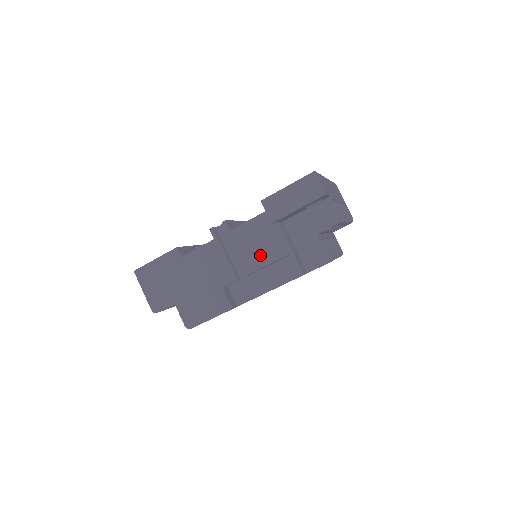
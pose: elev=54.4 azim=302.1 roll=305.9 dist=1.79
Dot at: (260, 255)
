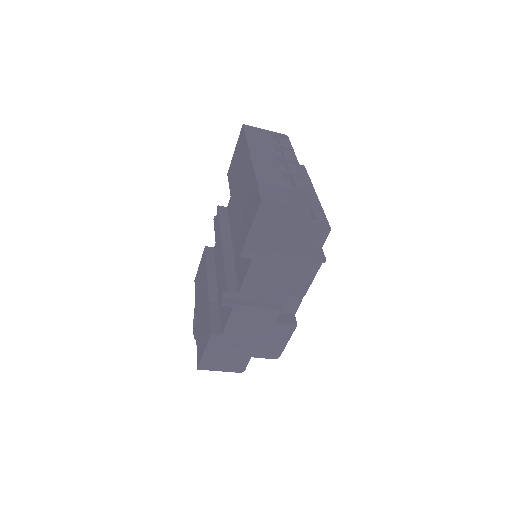
Dot at: (281, 284)
